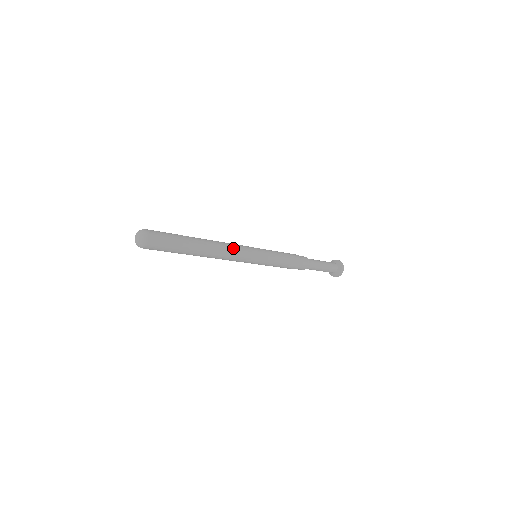
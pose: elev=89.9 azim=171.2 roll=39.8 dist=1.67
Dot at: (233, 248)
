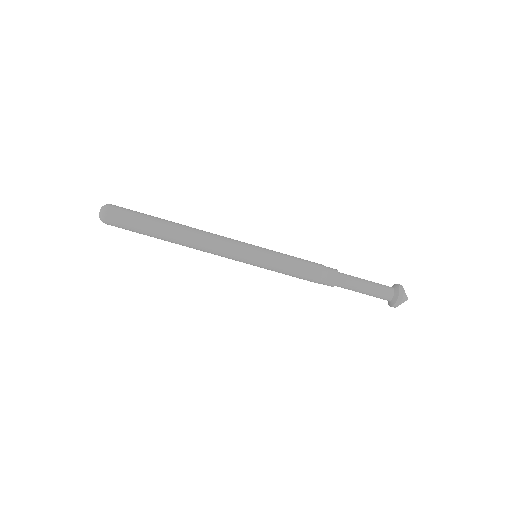
Dot at: (215, 245)
